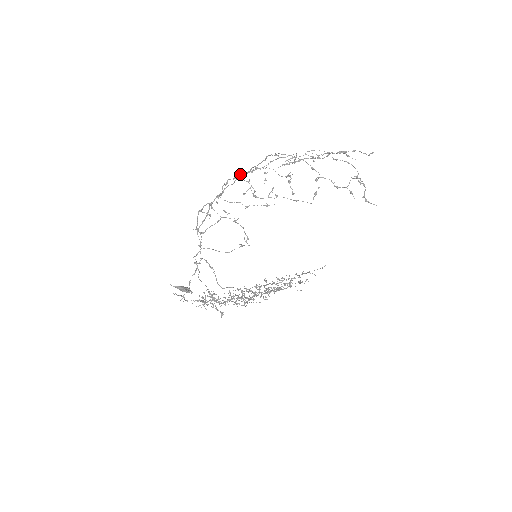
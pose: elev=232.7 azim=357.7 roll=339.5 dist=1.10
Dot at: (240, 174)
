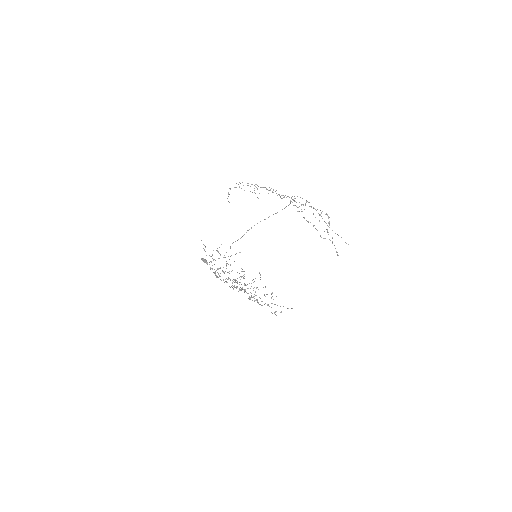
Dot at: occluded
